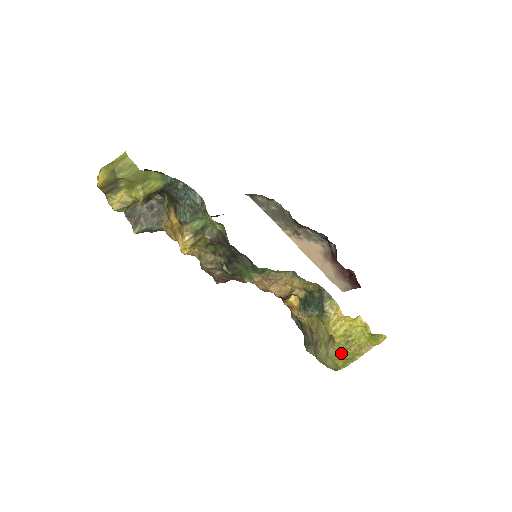
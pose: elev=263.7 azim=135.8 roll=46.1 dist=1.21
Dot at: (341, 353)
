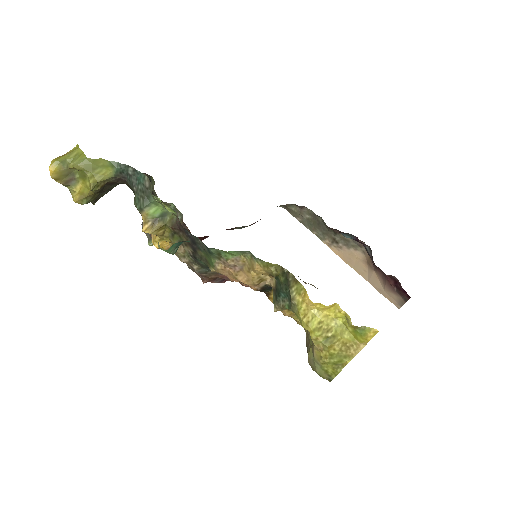
Dot at: (325, 354)
